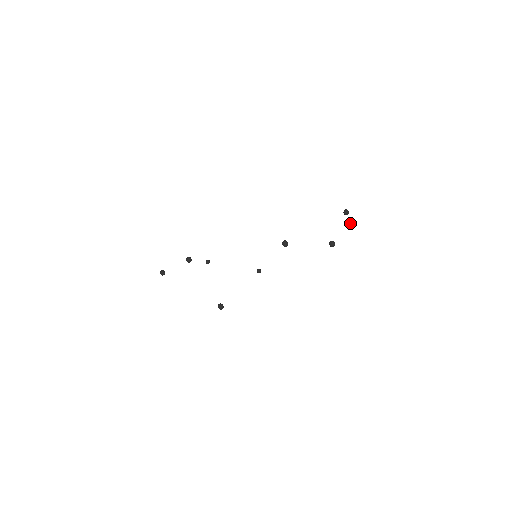
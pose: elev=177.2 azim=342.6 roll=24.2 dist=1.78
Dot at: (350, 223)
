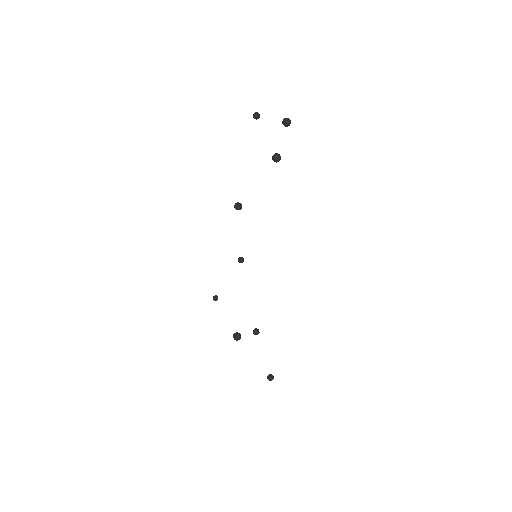
Dot at: (285, 123)
